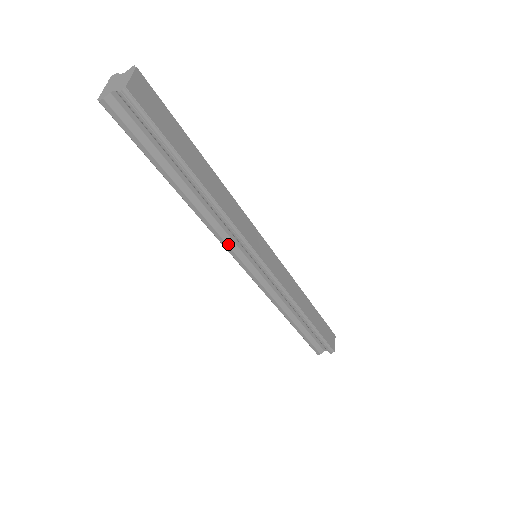
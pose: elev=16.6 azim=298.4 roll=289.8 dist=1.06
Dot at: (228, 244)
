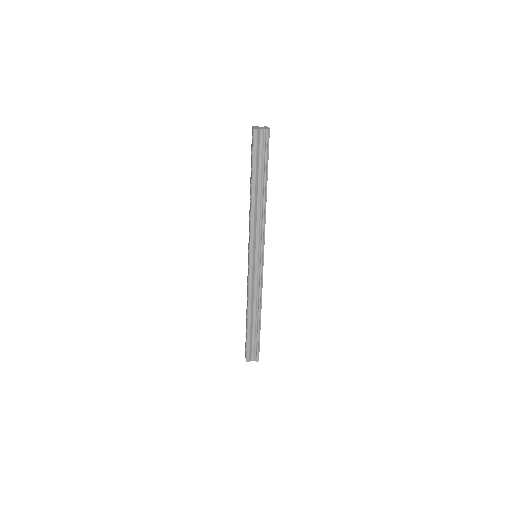
Dot at: (254, 236)
